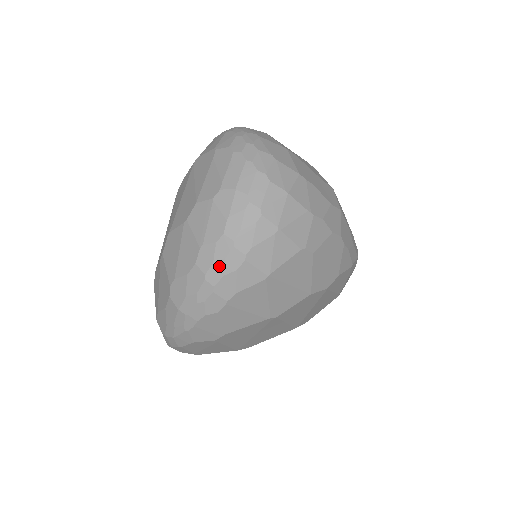
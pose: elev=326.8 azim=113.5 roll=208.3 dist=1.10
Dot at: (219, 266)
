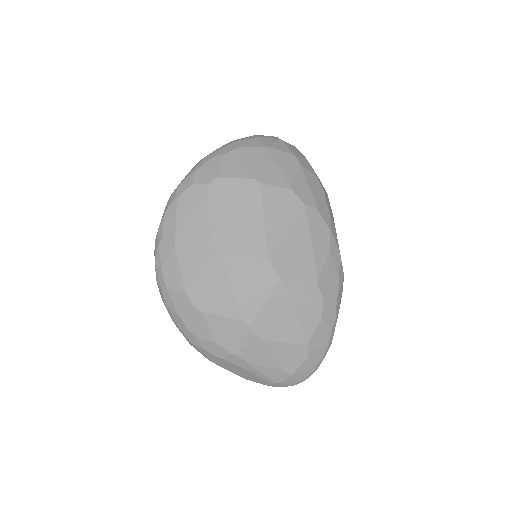
Dot at: (241, 139)
